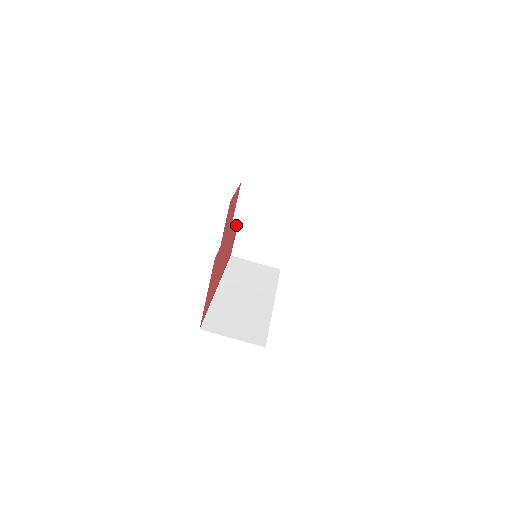
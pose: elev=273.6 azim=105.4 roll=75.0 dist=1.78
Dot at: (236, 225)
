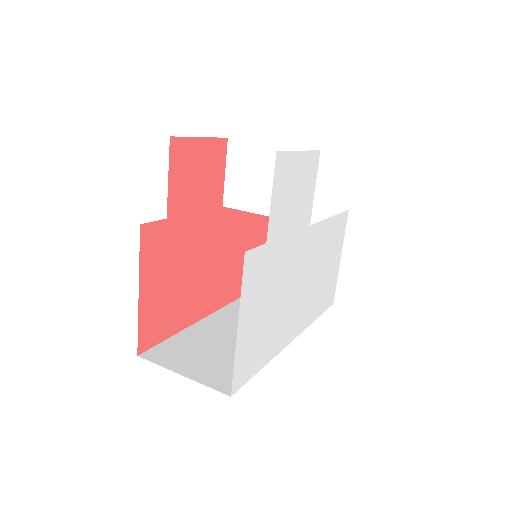
Dot at: (259, 231)
